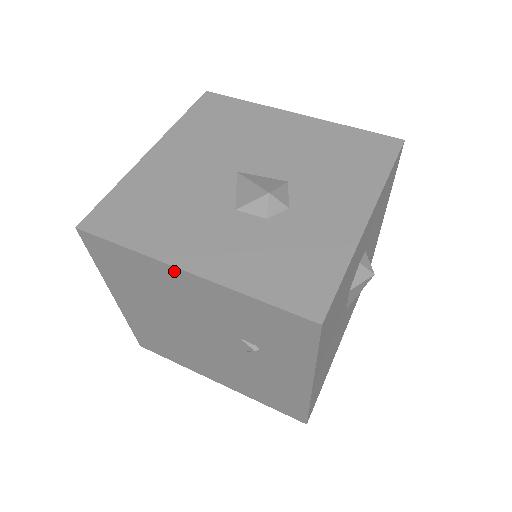
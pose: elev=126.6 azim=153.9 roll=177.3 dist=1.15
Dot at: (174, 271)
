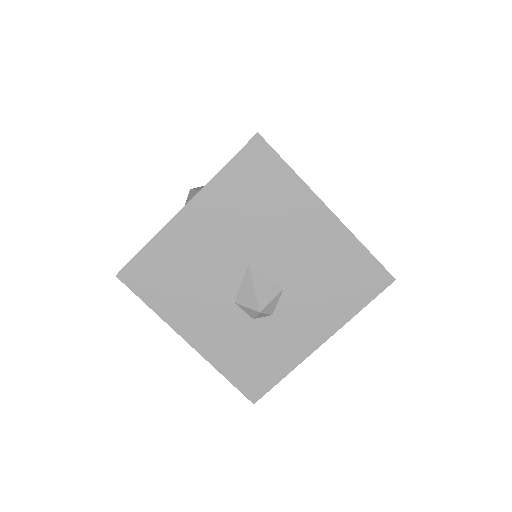
Dot at: (180, 332)
